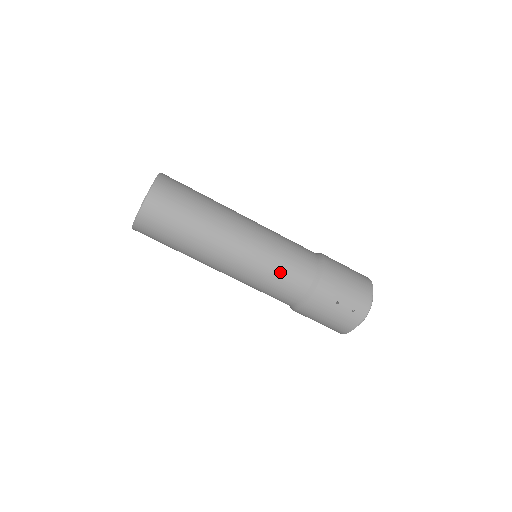
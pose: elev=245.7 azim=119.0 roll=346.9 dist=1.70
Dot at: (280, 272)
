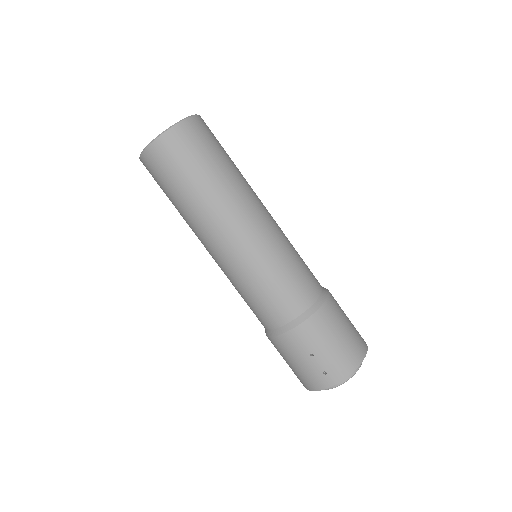
Dot at: (266, 288)
